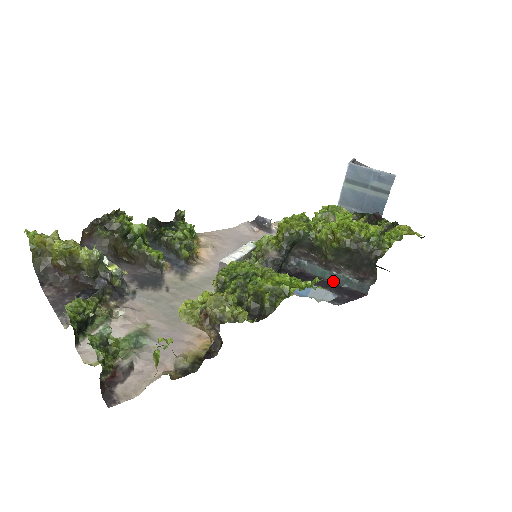
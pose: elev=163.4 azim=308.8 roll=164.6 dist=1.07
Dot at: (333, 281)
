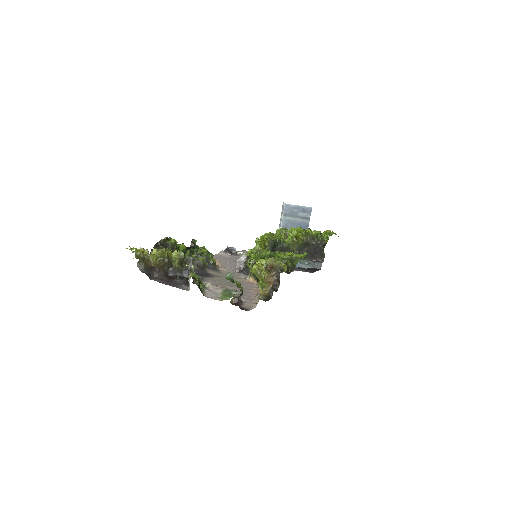
Dot at: occluded
